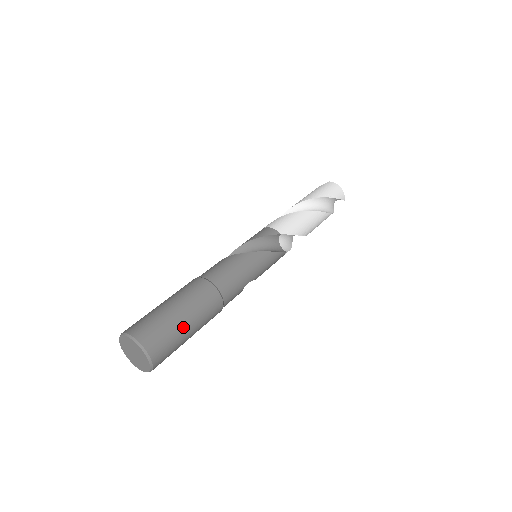
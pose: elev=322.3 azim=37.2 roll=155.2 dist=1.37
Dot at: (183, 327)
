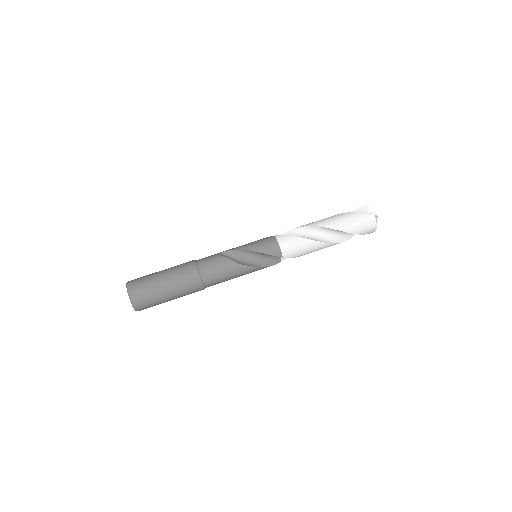
Dot at: (167, 301)
